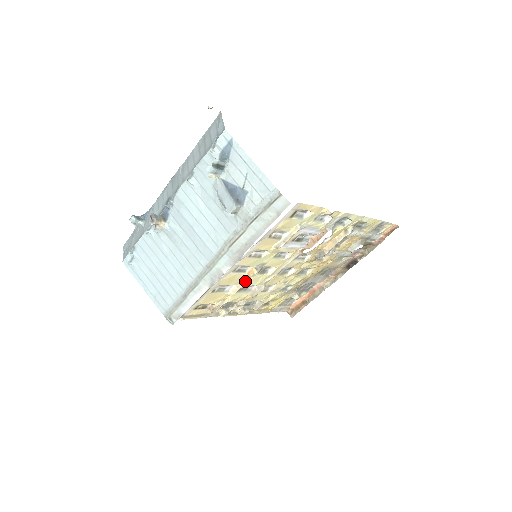
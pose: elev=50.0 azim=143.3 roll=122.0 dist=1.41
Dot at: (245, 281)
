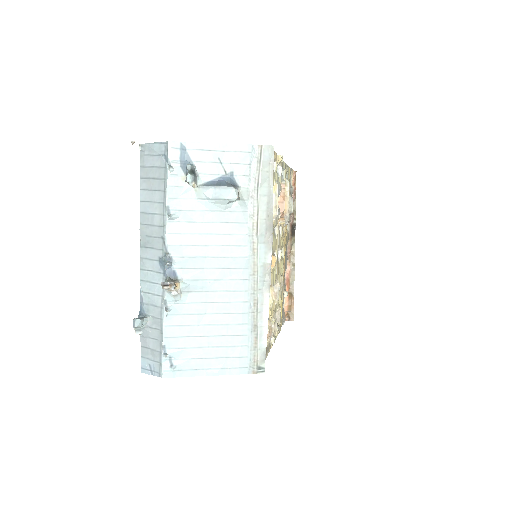
Dot at: occluded
